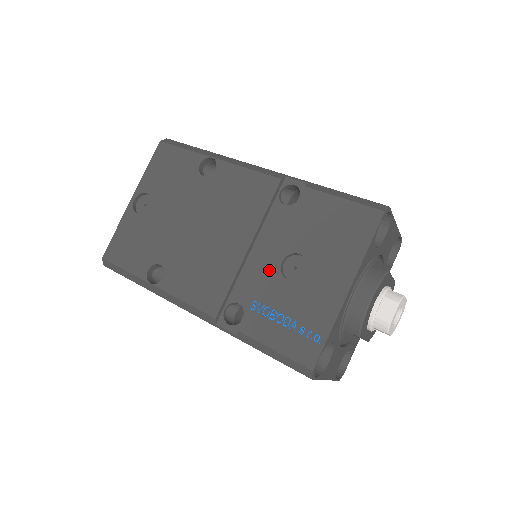
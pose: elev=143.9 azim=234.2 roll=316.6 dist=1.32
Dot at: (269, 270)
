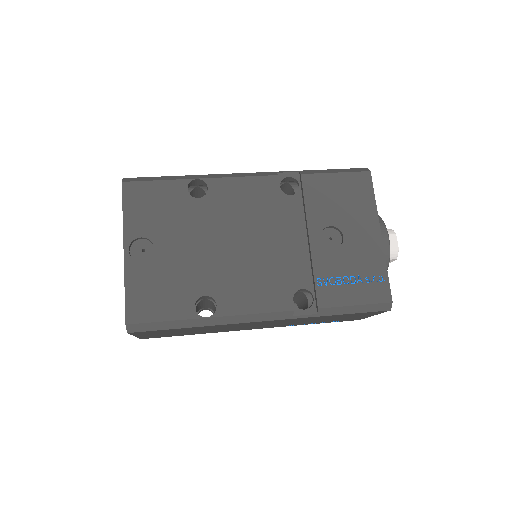
Dot at: (314, 249)
